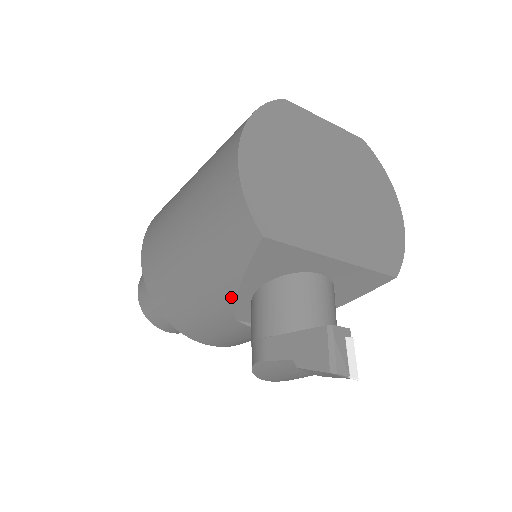
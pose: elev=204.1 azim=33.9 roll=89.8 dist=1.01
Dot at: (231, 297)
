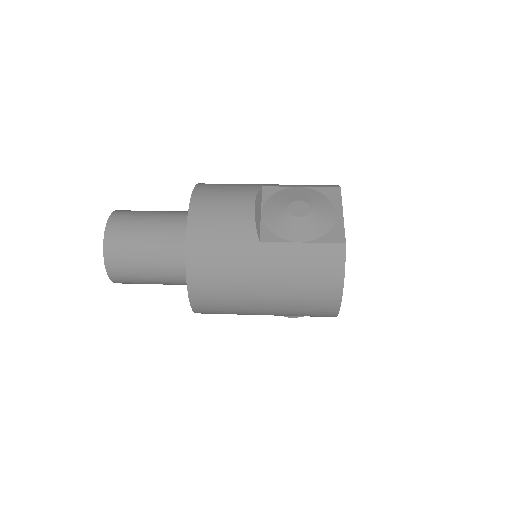
Dot at: occluded
